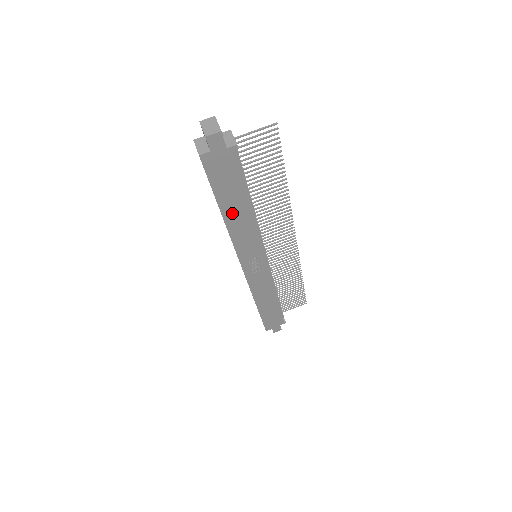
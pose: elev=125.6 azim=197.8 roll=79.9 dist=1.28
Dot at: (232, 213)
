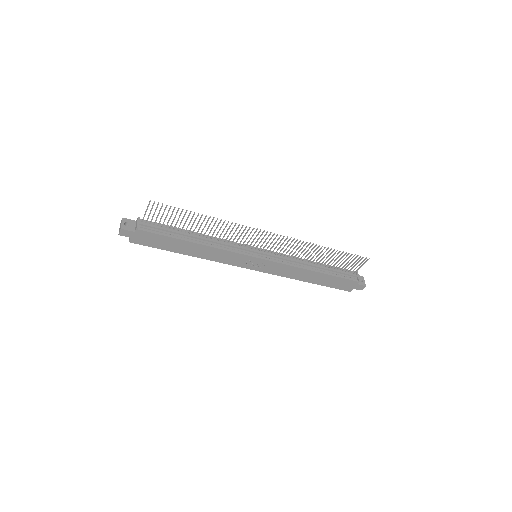
Dot at: (189, 251)
